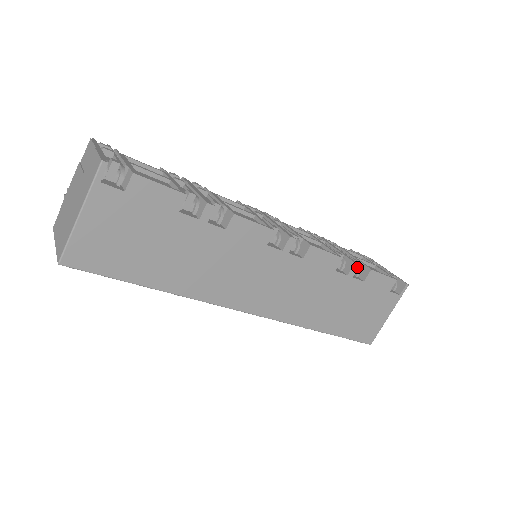
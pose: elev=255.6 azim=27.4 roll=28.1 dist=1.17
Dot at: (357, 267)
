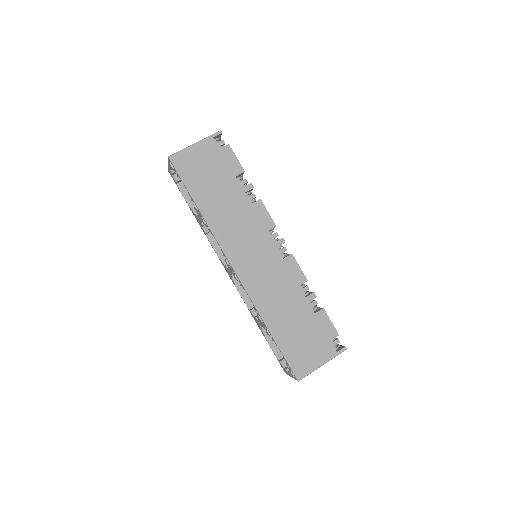
Dot at: (315, 297)
